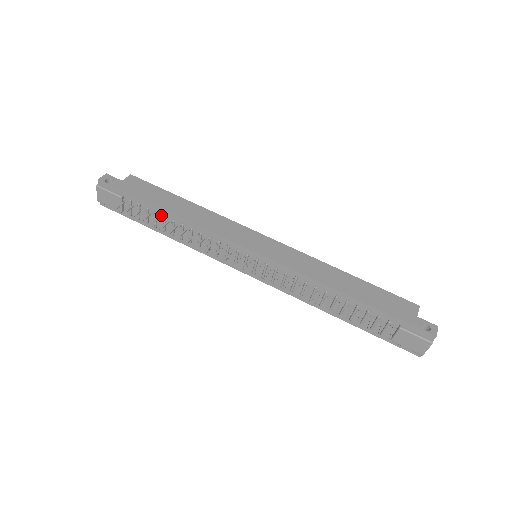
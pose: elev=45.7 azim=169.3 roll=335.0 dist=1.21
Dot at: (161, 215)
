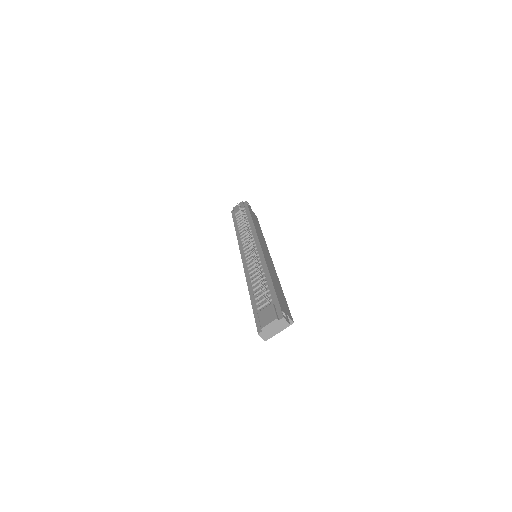
Dot at: (247, 220)
